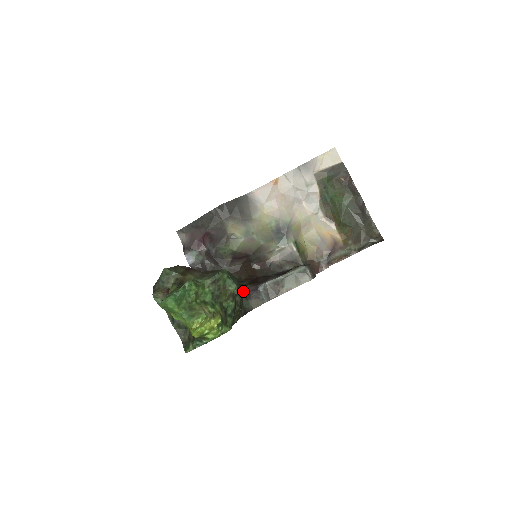
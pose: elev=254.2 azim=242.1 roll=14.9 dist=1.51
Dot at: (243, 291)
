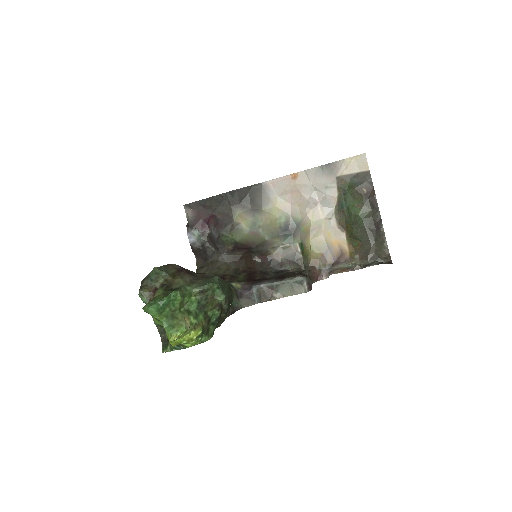
Dot at: (236, 289)
